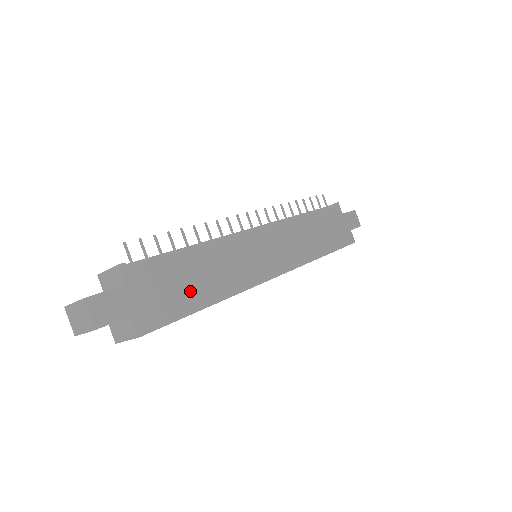
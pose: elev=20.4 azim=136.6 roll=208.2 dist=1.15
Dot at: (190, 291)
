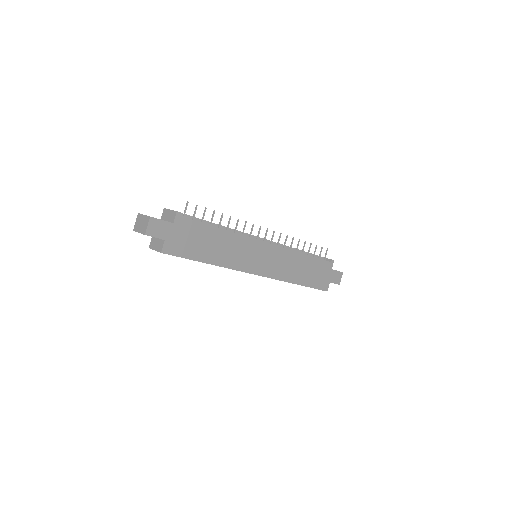
Dot at: (203, 249)
